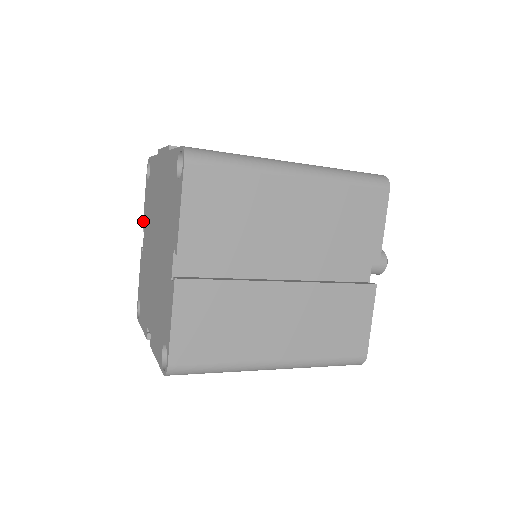
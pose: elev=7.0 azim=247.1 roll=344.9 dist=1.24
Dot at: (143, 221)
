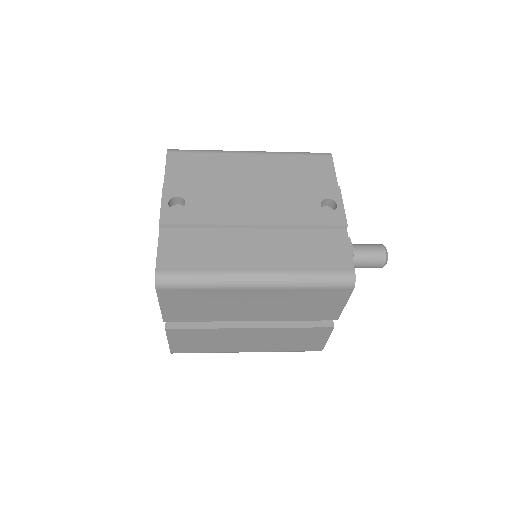
Dot at: occluded
